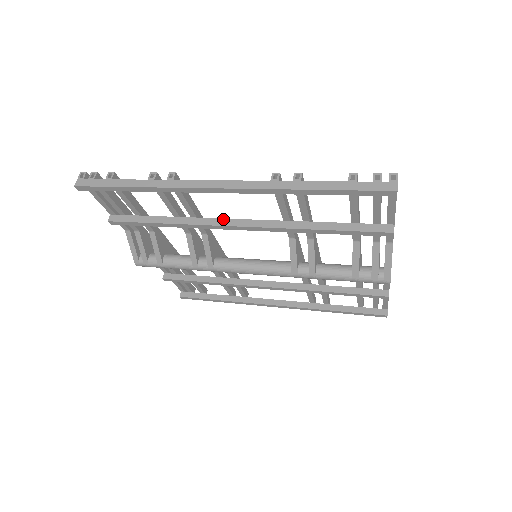
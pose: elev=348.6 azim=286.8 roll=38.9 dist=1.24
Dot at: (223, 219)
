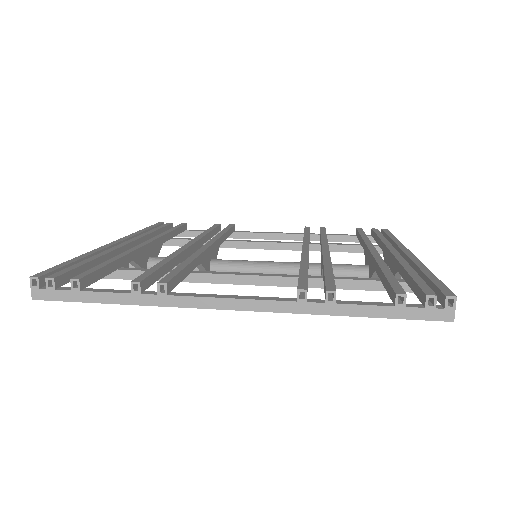
Dot at: (225, 275)
